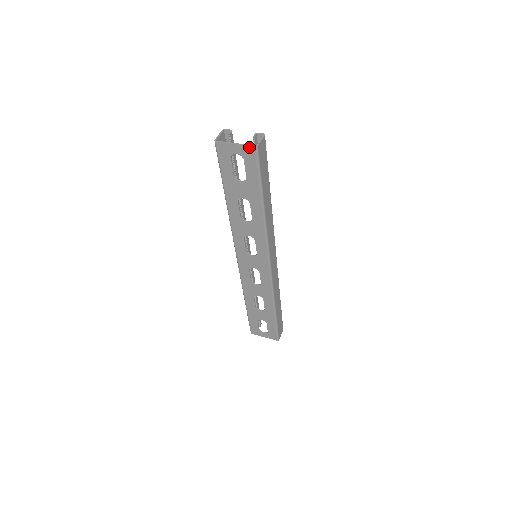
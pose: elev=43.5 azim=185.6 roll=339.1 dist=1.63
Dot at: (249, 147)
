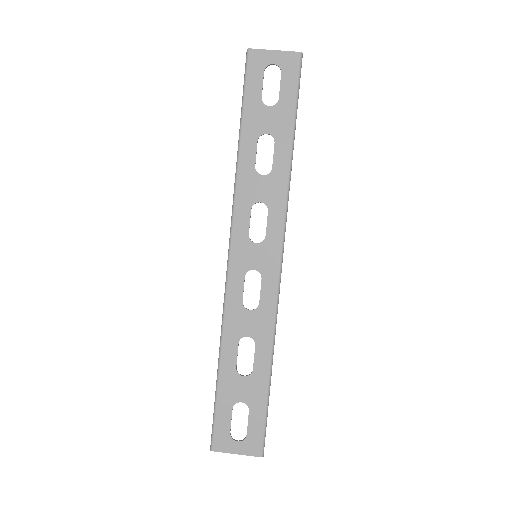
Dot at: (292, 53)
